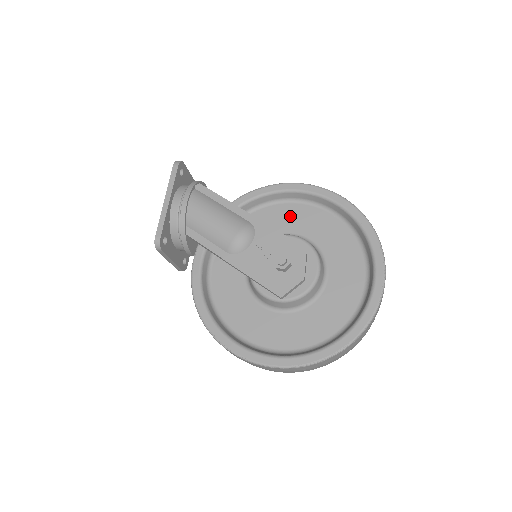
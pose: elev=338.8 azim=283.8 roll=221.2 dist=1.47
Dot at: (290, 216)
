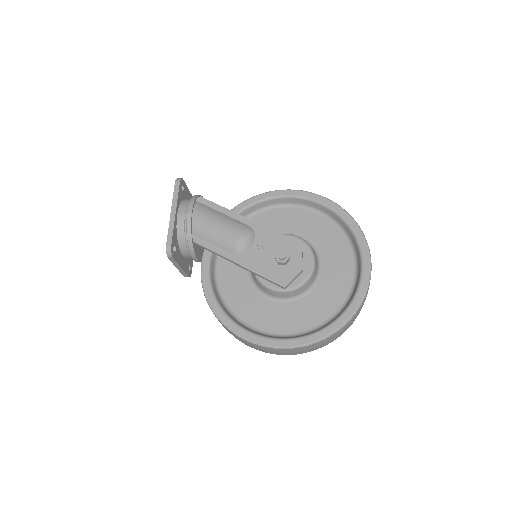
Dot at: (282, 219)
